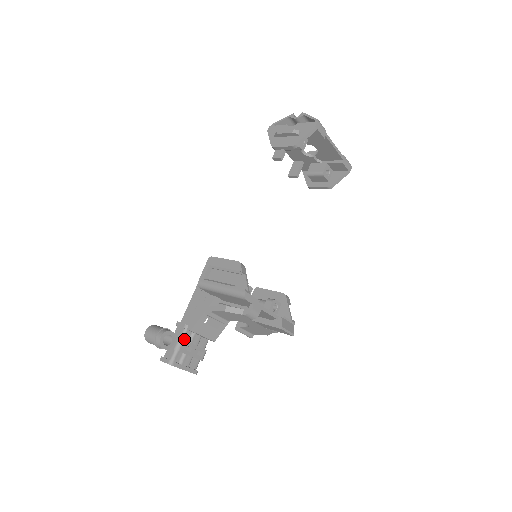
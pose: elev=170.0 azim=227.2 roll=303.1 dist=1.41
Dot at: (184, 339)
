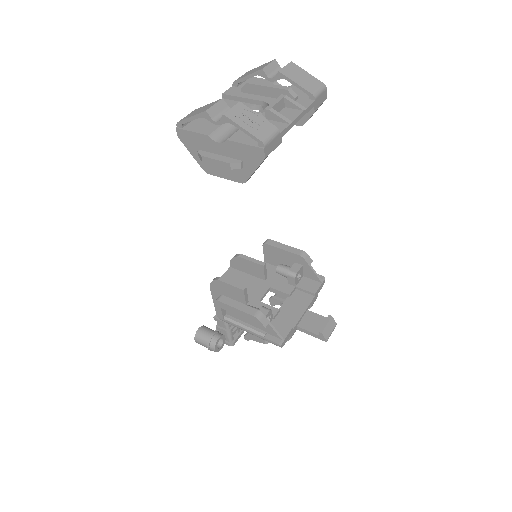
Dot at: (230, 327)
